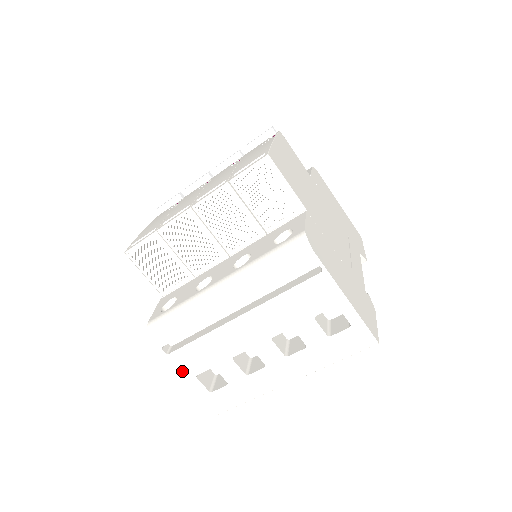
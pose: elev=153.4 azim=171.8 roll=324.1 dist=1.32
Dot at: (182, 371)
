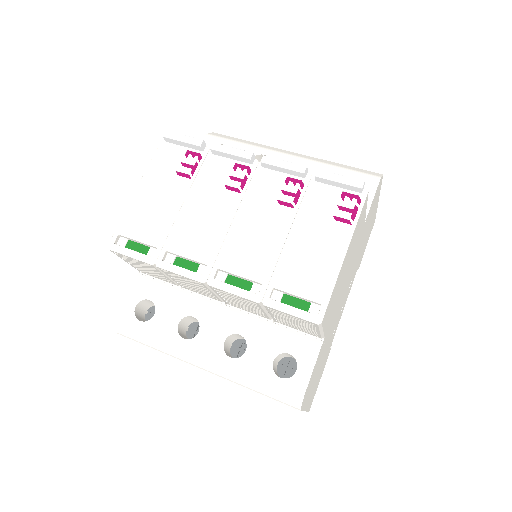
Dot at: occluded
